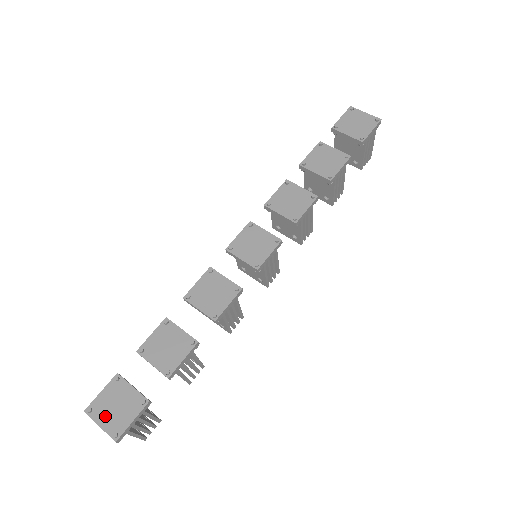
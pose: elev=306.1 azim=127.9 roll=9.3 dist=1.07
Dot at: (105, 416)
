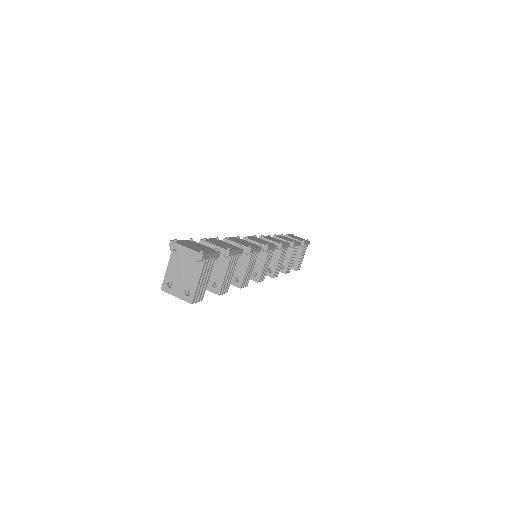
Dot at: (189, 246)
